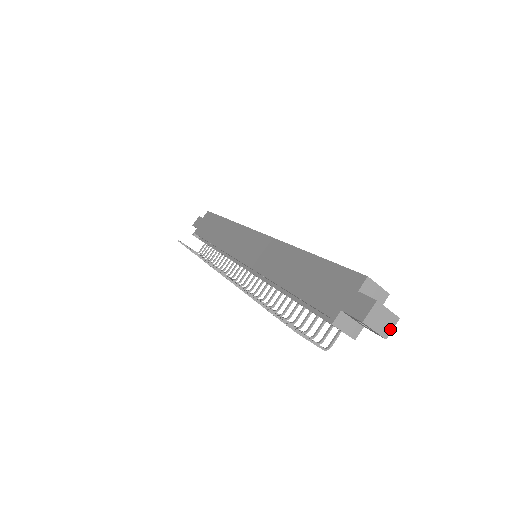
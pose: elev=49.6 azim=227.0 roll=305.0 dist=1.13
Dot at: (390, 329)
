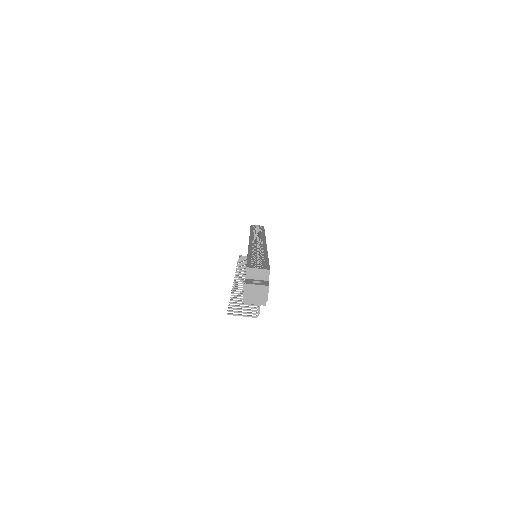
Dot at: (266, 295)
